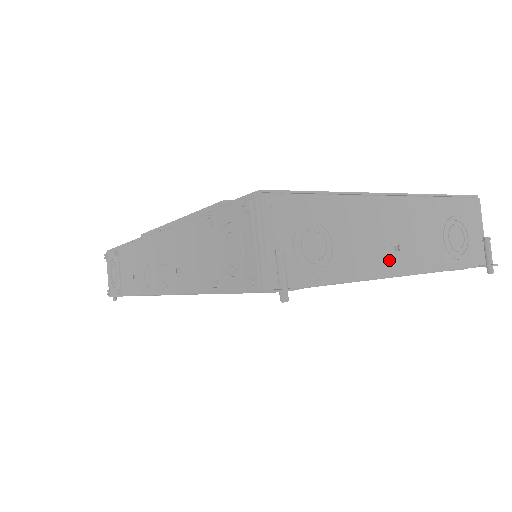
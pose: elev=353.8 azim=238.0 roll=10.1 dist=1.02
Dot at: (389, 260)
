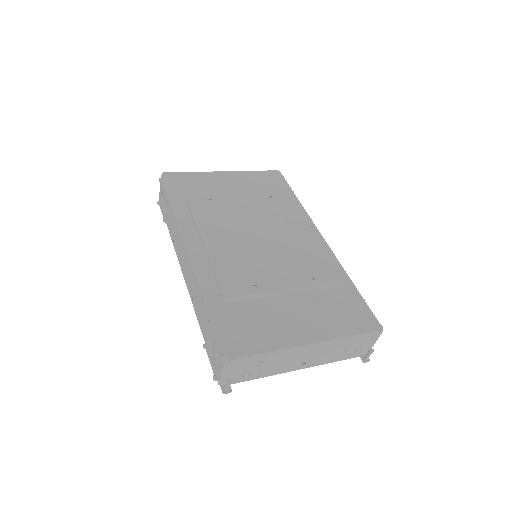
Dot at: (296, 366)
